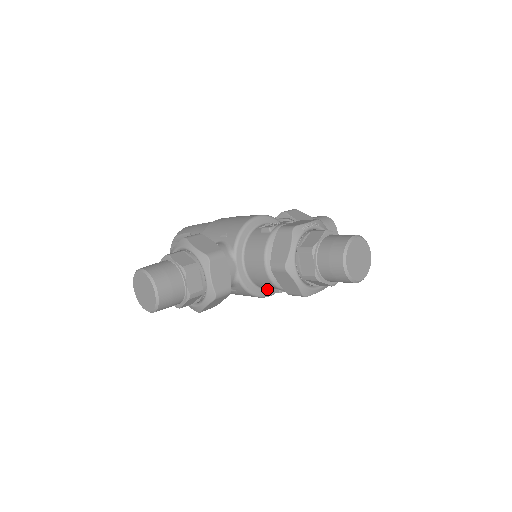
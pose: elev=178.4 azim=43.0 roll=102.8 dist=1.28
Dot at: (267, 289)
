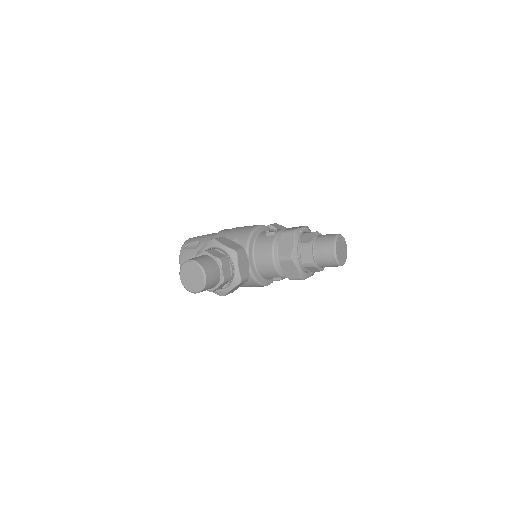
Dot at: (267, 280)
